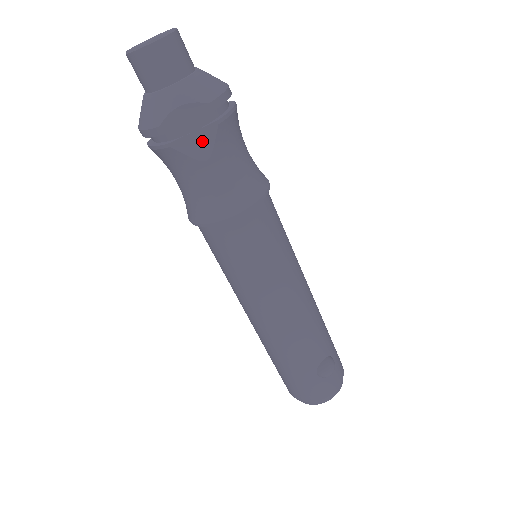
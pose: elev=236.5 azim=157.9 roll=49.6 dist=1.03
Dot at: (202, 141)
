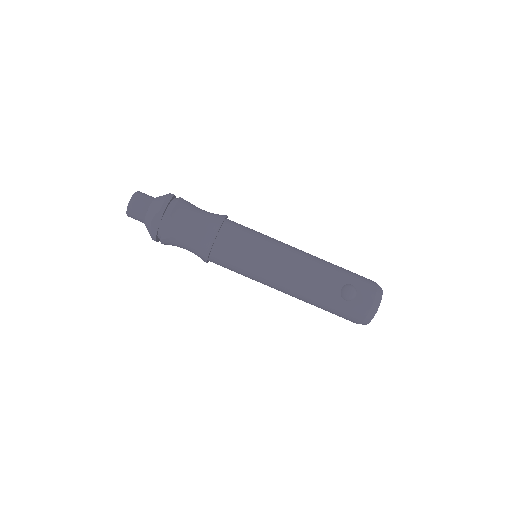
Dot at: (171, 227)
